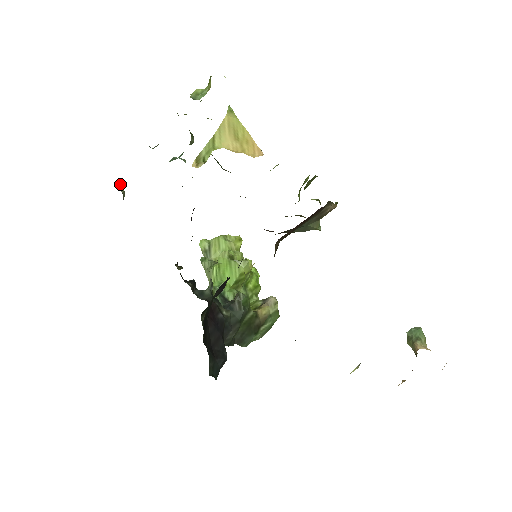
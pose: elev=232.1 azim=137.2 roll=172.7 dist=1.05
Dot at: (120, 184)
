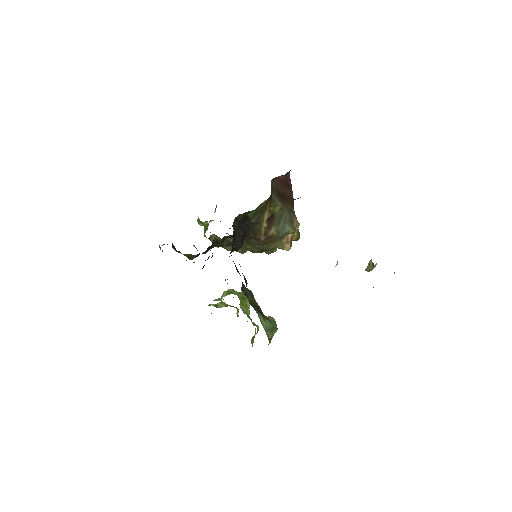
Dot at: (160, 249)
